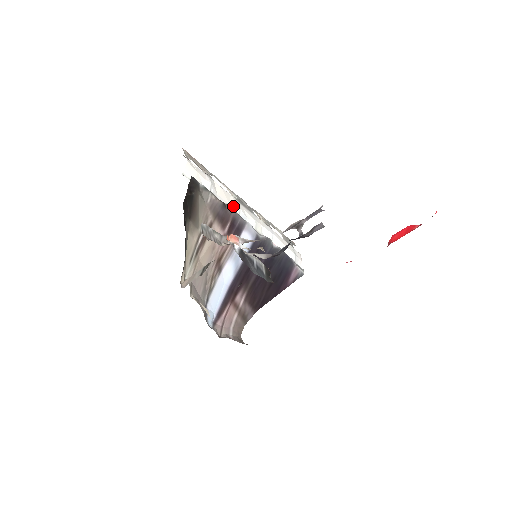
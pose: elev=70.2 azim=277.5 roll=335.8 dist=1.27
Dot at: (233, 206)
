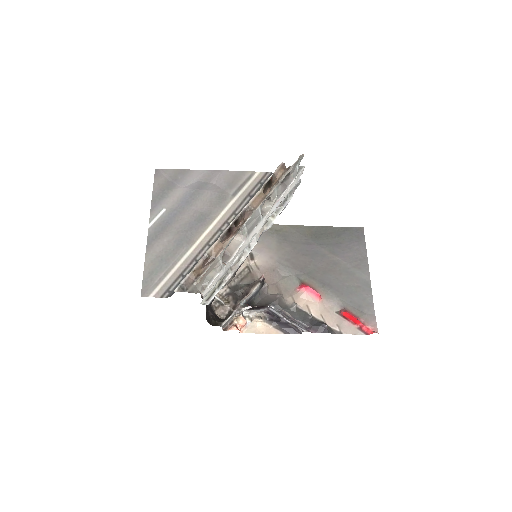
Dot at: occluded
